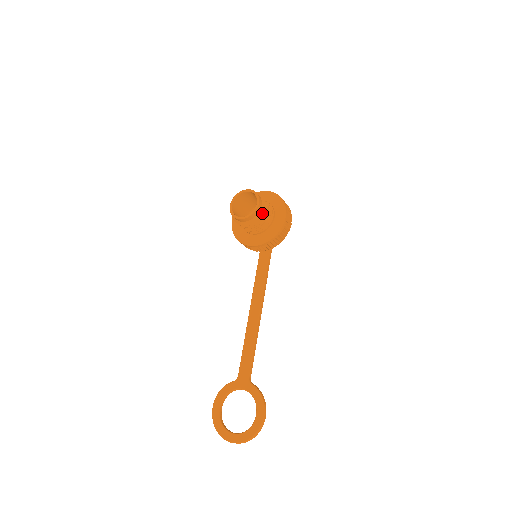
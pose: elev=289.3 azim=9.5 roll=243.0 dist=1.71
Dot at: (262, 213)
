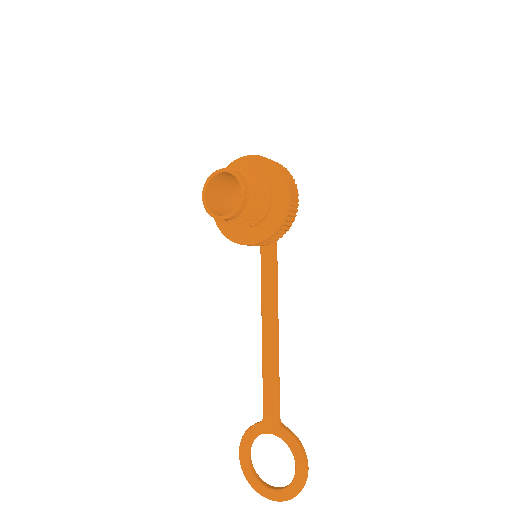
Dot at: (252, 203)
